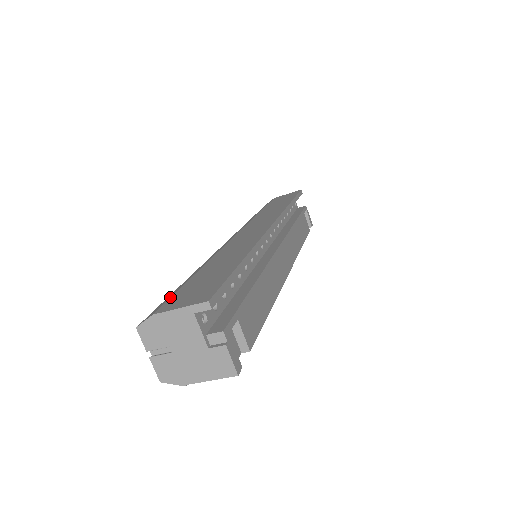
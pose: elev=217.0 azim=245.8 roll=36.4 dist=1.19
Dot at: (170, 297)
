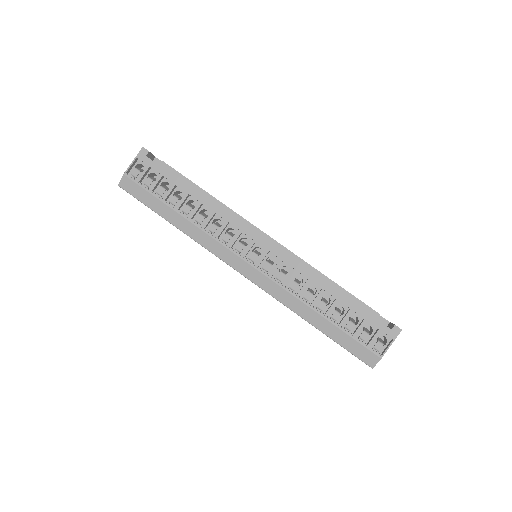
Dot at: occluded
